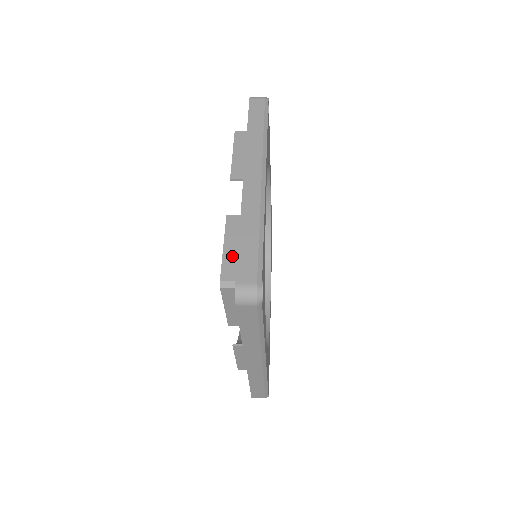
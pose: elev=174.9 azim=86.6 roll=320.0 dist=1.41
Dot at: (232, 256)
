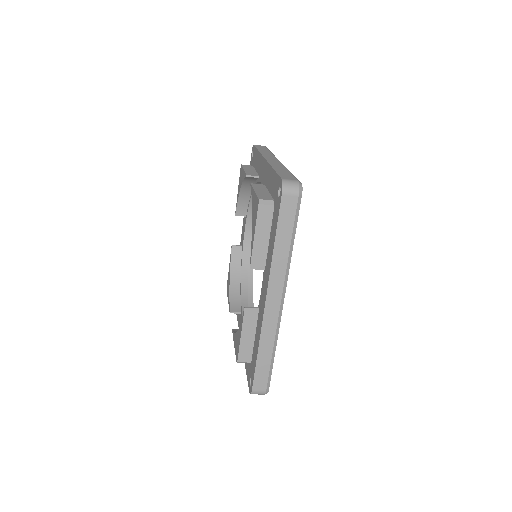
Dot at: (263, 193)
